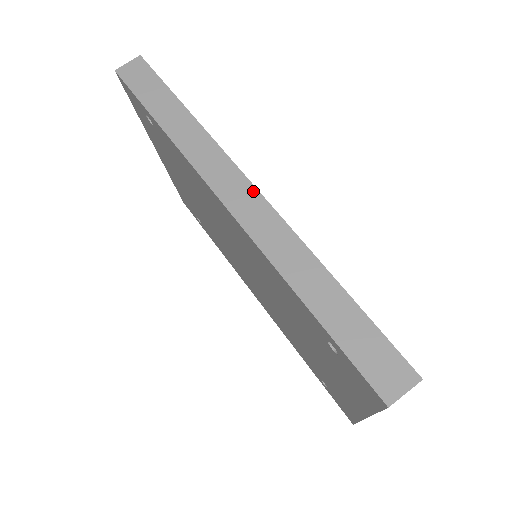
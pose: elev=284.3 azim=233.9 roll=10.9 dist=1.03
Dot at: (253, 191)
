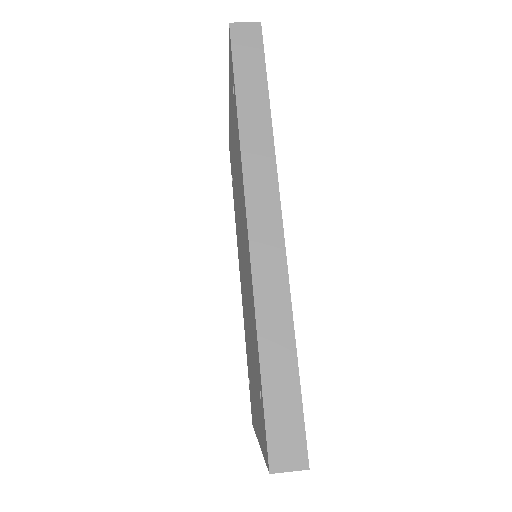
Dot at: (279, 225)
